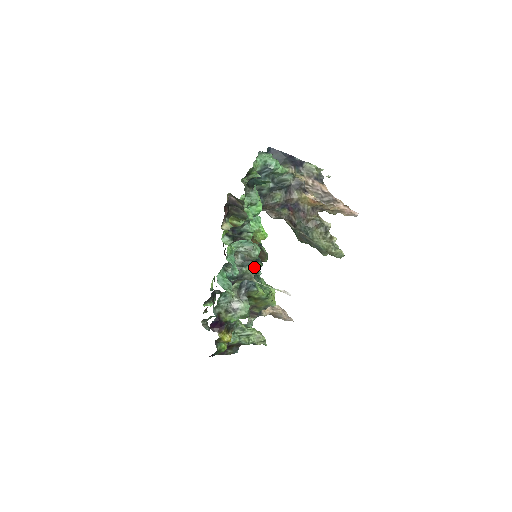
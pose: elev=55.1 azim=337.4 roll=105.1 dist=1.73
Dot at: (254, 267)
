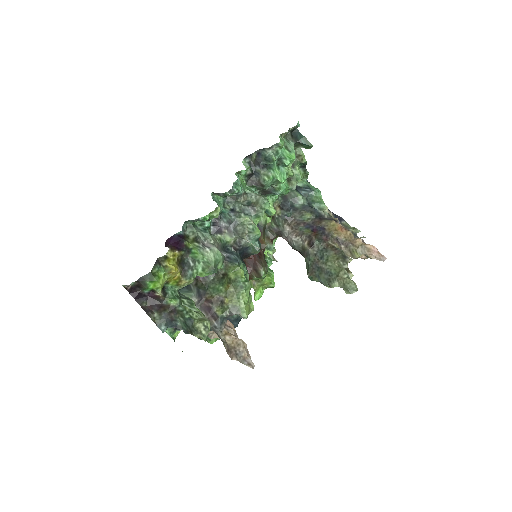
Dot at: (253, 222)
